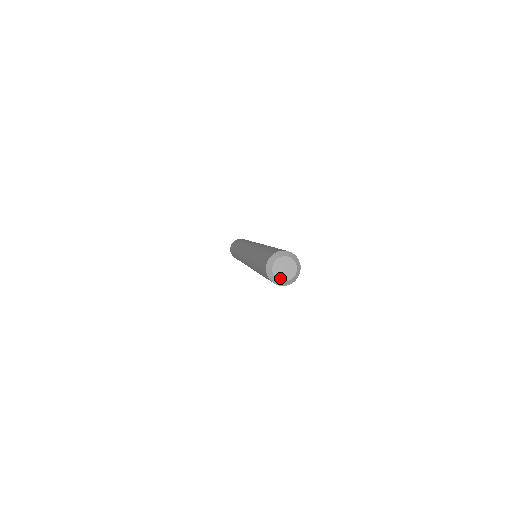
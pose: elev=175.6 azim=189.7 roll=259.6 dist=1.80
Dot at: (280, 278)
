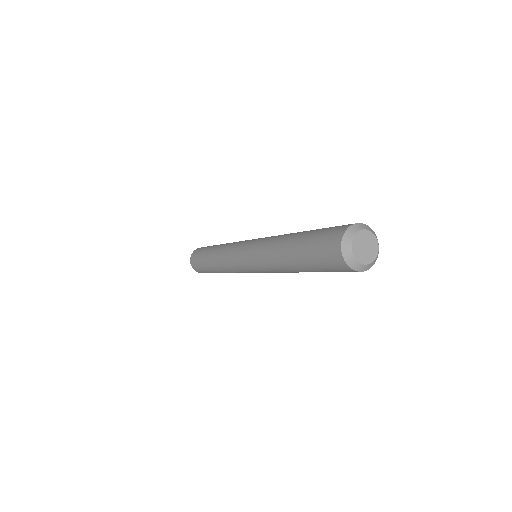
Dot at: (370, 260)
